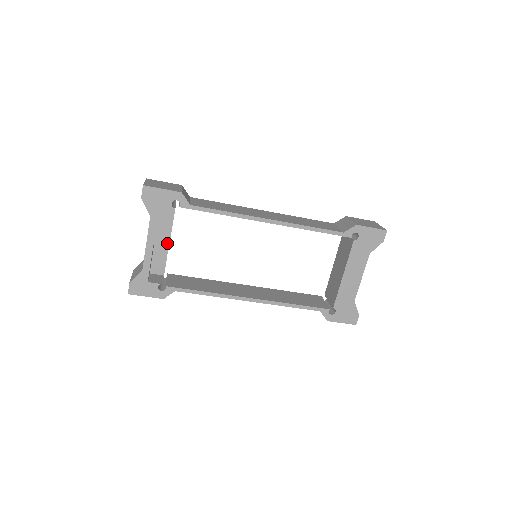
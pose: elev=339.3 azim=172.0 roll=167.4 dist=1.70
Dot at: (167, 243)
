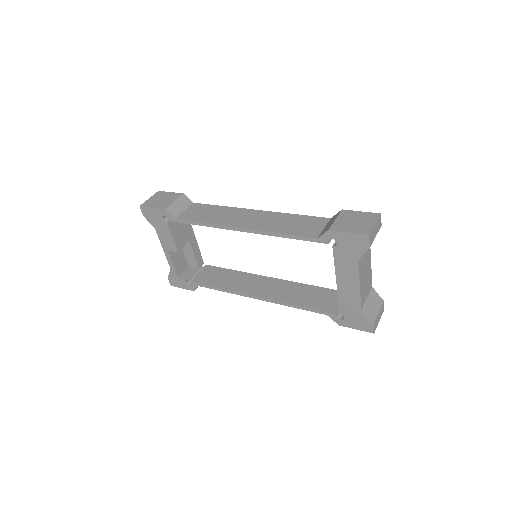
Dot at: (175, 249)
